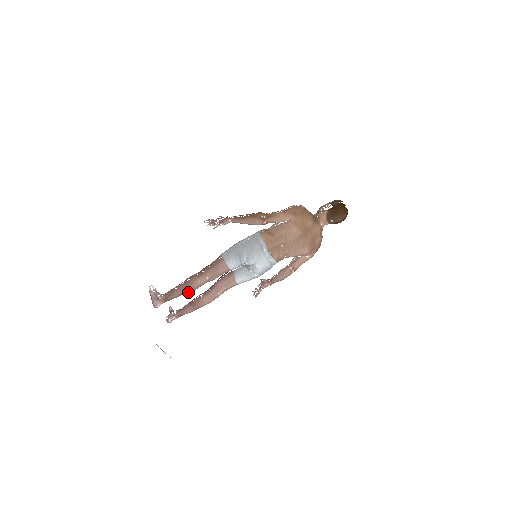
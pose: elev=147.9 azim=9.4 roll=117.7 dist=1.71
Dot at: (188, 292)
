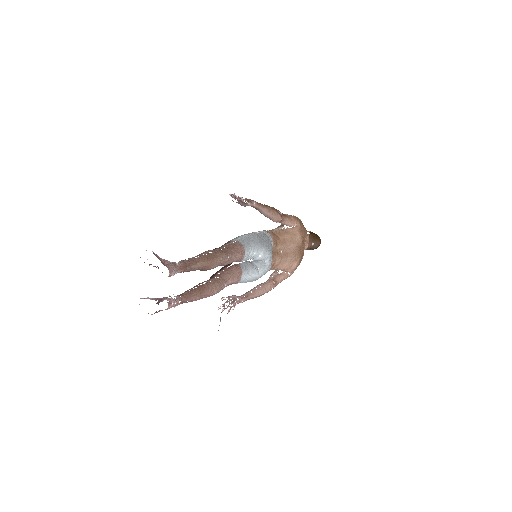
Dot at: (208, 267)
